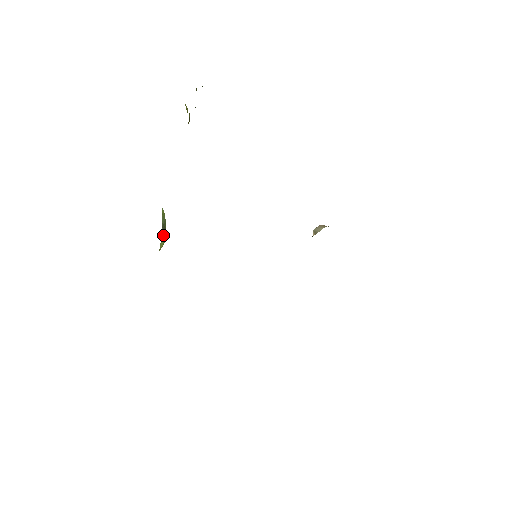
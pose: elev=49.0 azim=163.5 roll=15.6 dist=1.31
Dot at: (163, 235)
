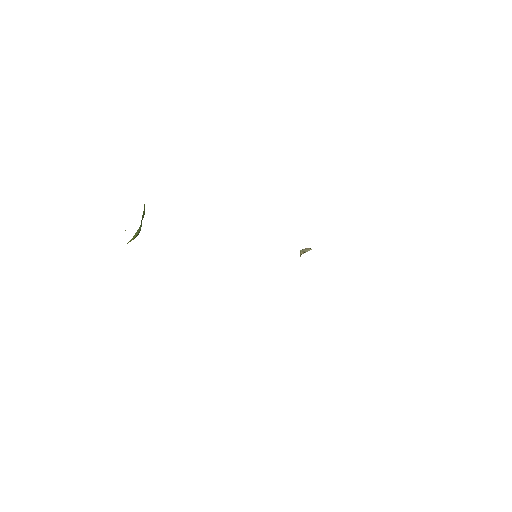
Dot at: (140, 228)
